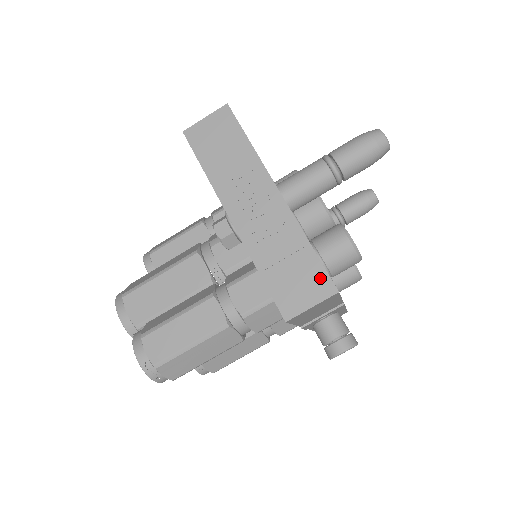
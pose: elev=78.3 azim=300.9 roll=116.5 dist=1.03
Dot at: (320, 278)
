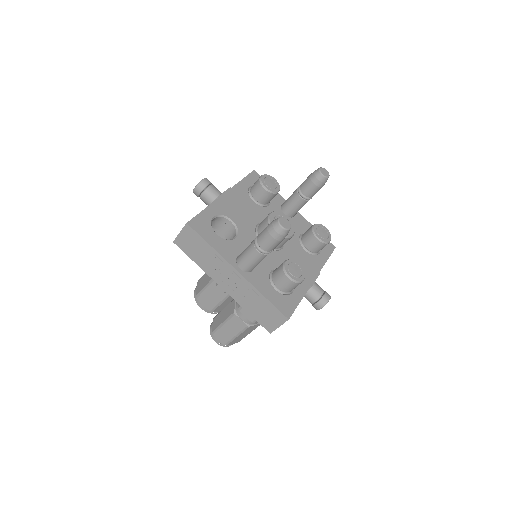
Dot at: (277, 314)
